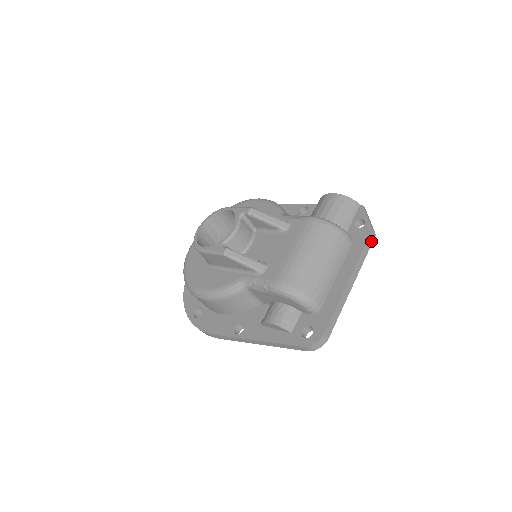
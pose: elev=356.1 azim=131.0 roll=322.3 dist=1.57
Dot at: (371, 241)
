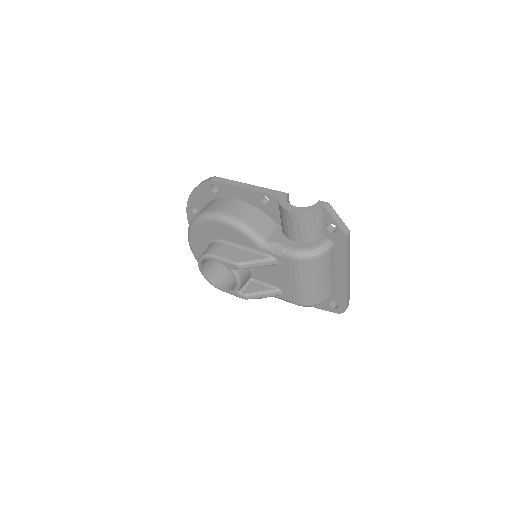
Dot at: (349, 240)
